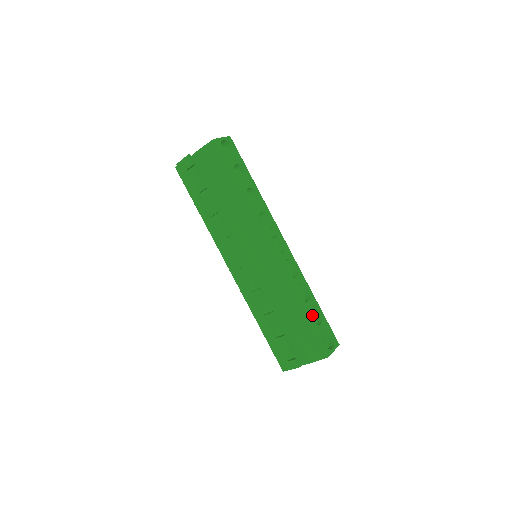
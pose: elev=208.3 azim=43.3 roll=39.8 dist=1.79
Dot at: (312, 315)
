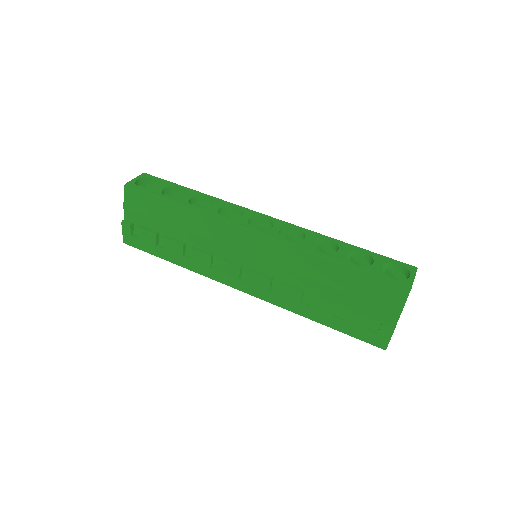
Dot at: (358, 262)
